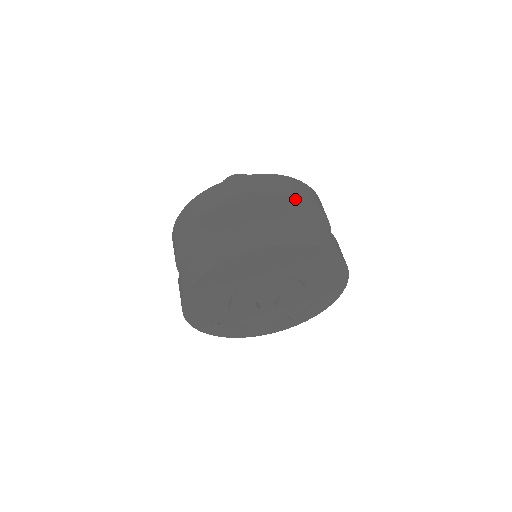
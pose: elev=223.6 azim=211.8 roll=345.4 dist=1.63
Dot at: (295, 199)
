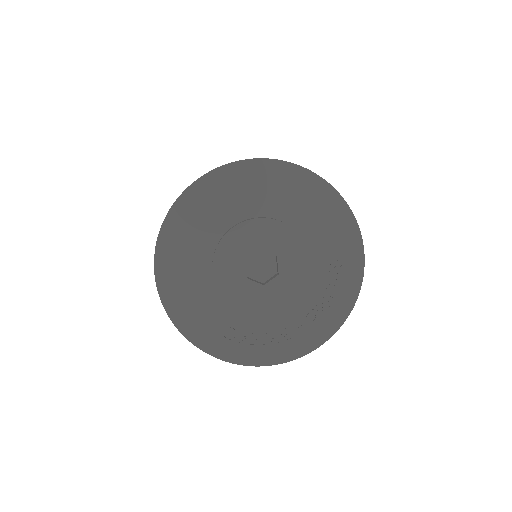
Dot at: occluded
